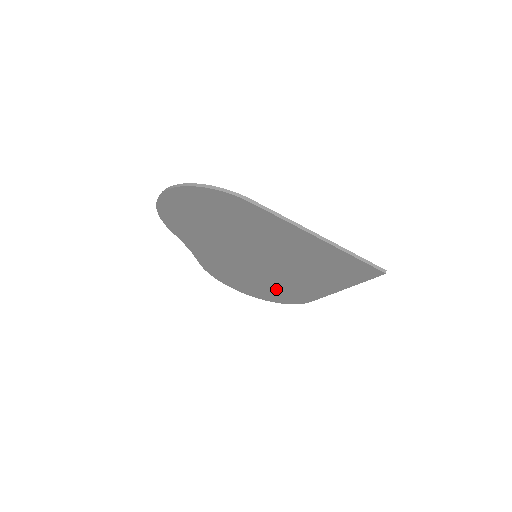
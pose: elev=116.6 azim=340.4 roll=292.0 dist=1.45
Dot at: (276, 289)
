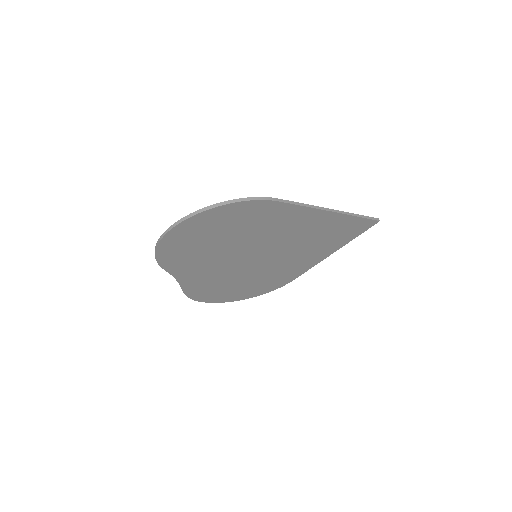
Dot at: (263, 282)
